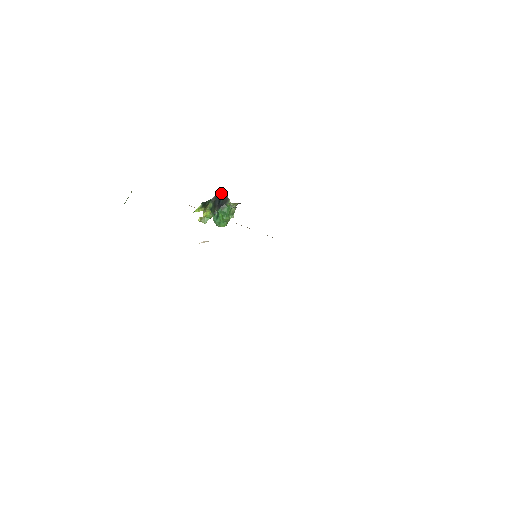
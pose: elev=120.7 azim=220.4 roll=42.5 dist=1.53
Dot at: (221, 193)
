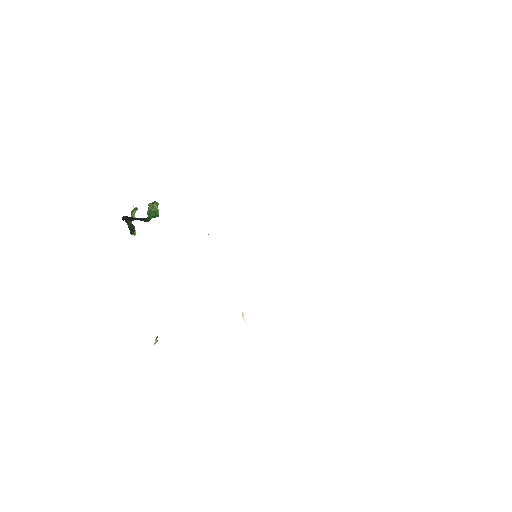
Dot at: (125, 217)
